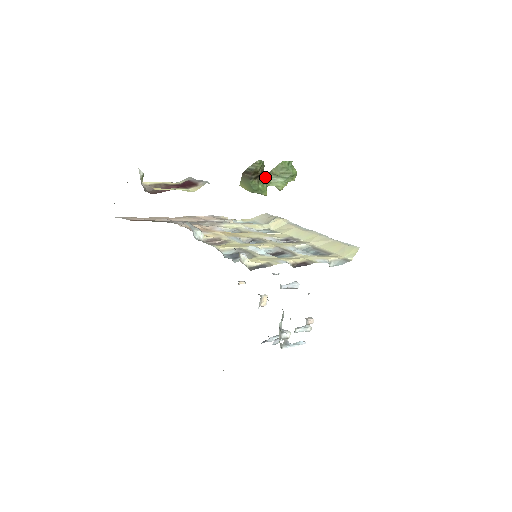
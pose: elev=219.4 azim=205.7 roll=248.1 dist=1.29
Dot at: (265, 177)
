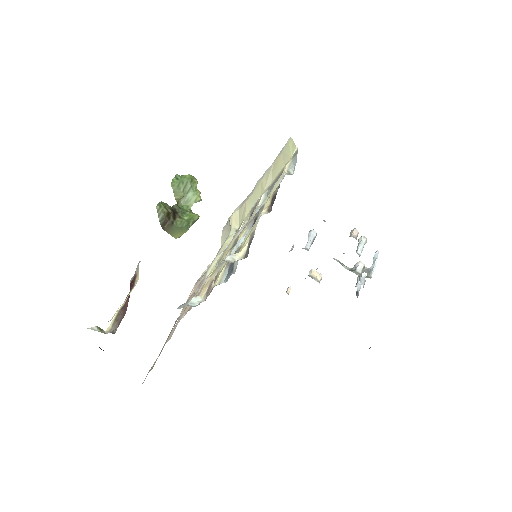
Dot at: (179, 209)
